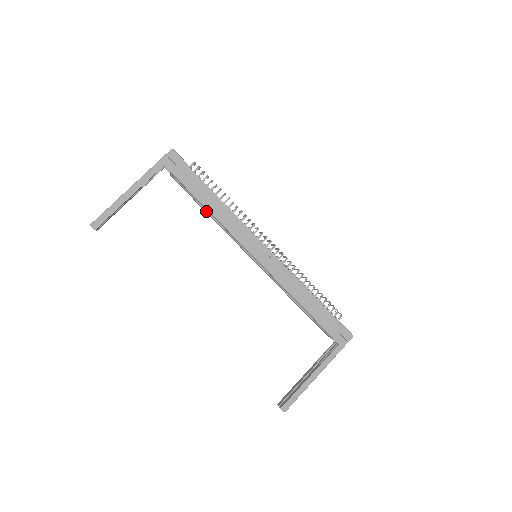
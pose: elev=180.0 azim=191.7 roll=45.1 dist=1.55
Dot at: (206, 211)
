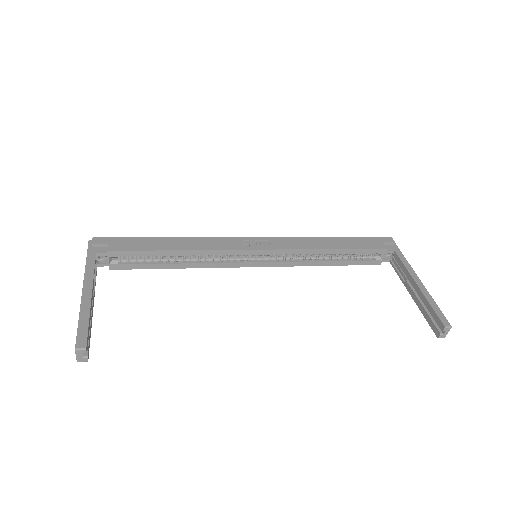
Dot at: (175, 264)
